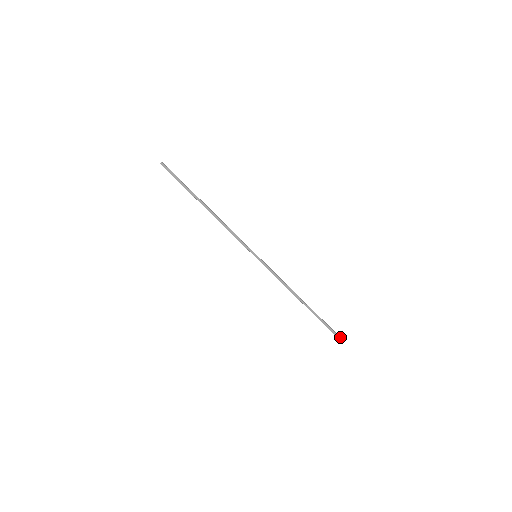
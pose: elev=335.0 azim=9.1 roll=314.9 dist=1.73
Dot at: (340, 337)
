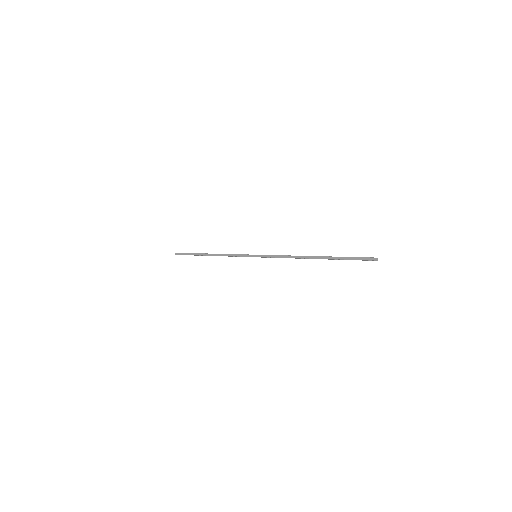
Dot at: (375, 258)
